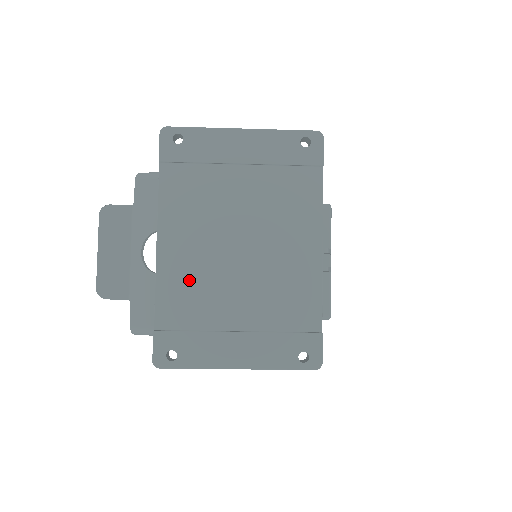
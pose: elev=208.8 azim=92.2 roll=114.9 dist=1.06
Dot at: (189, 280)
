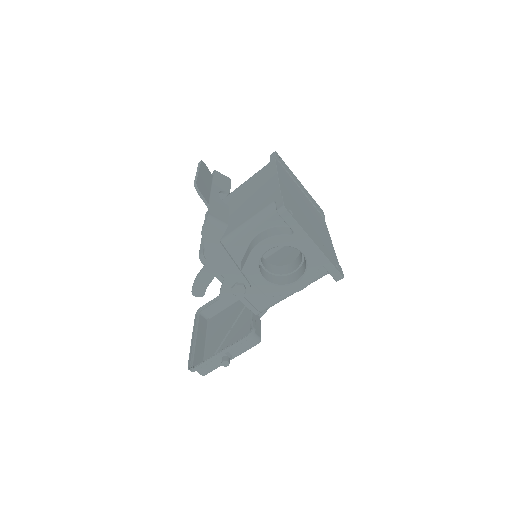
Dot at: (291, 198)
